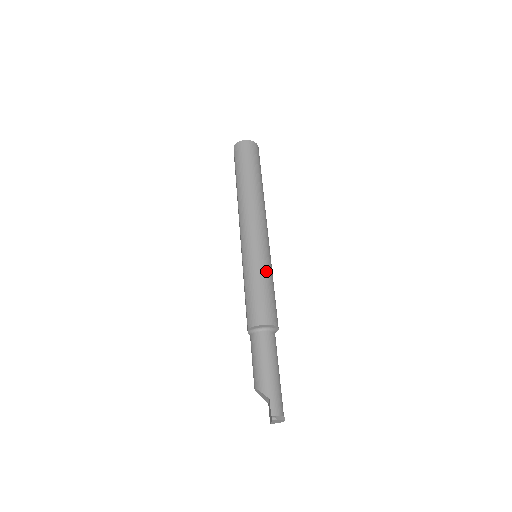
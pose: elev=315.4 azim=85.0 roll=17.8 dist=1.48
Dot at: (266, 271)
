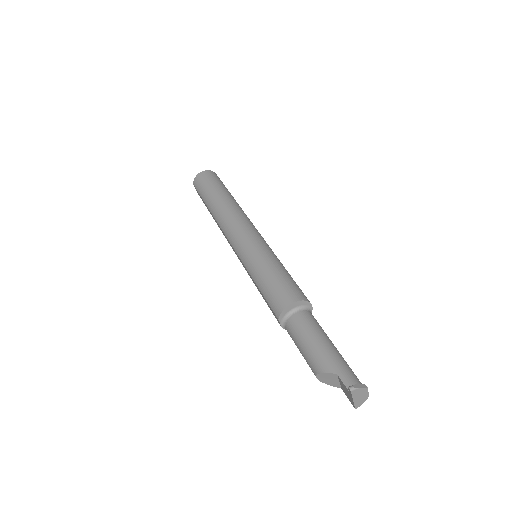
Dot at: (271, 258)
